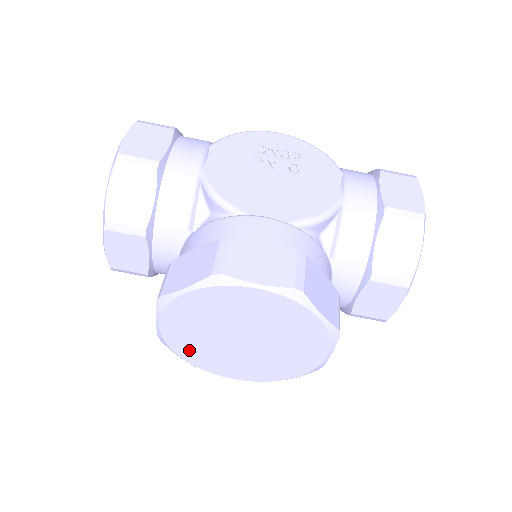
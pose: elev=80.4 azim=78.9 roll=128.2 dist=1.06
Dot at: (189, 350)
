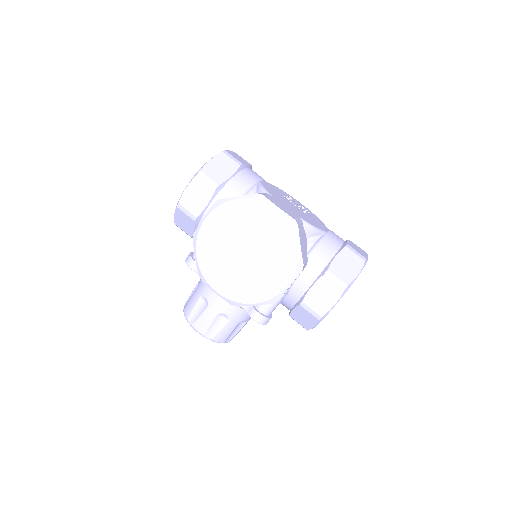
Dot at: (206, 250)
